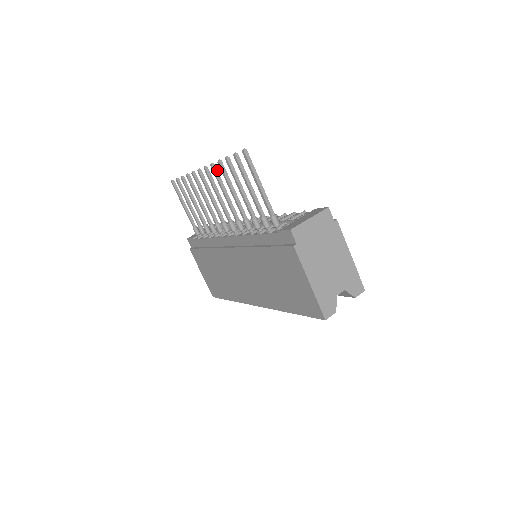
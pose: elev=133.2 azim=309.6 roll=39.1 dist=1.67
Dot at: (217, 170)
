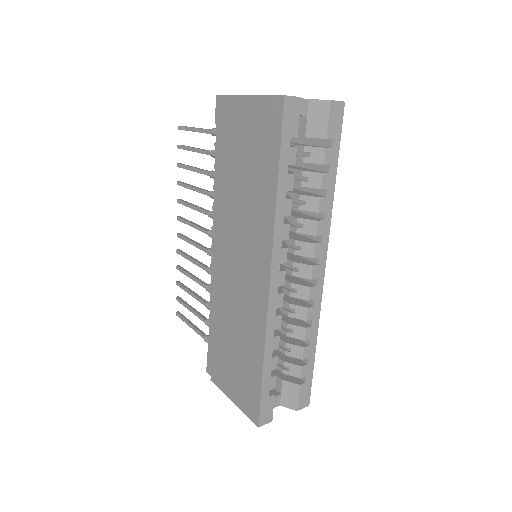
Dot at: (183, 200)
